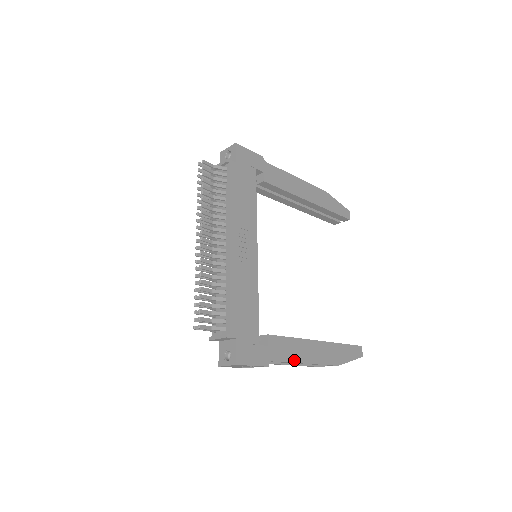
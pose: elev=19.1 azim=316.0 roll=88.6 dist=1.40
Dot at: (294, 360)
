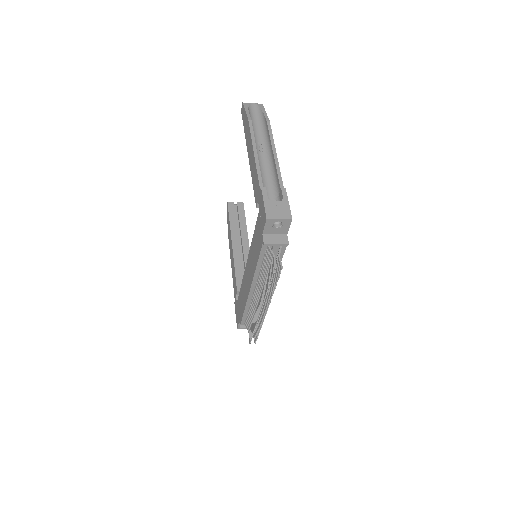
Dot at: occluded
